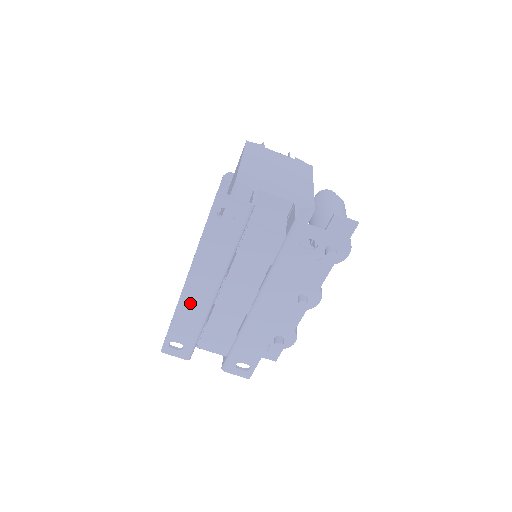
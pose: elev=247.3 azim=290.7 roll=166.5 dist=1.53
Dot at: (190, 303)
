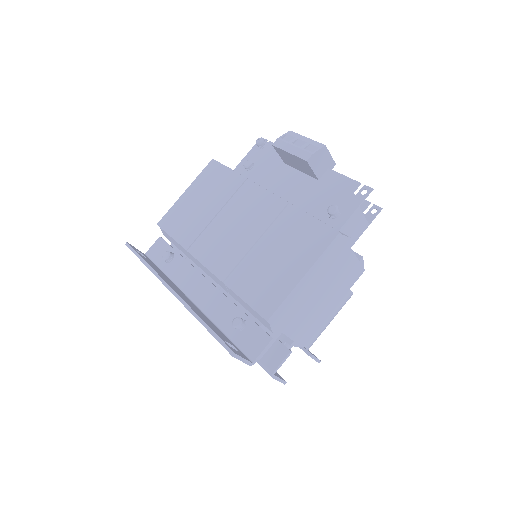
Dot at: occluded
